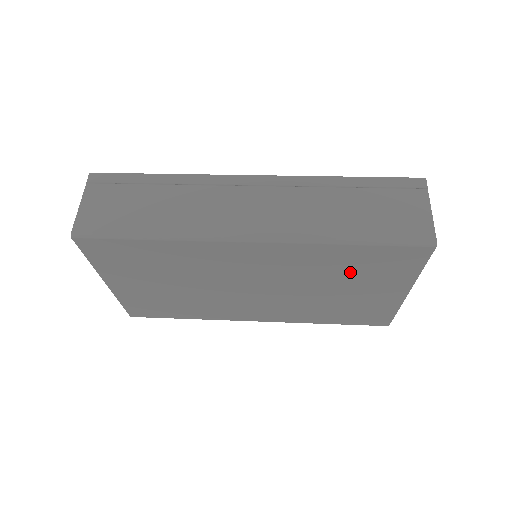
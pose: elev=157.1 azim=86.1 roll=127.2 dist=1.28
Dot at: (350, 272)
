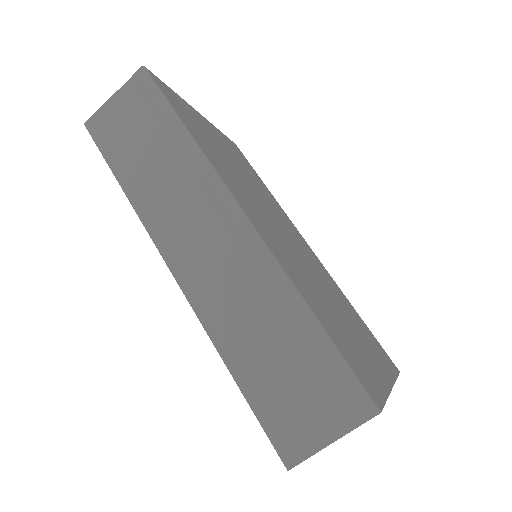
Dot at: occluded
